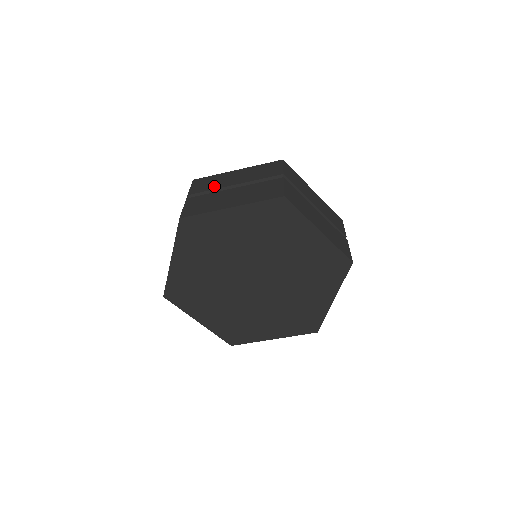
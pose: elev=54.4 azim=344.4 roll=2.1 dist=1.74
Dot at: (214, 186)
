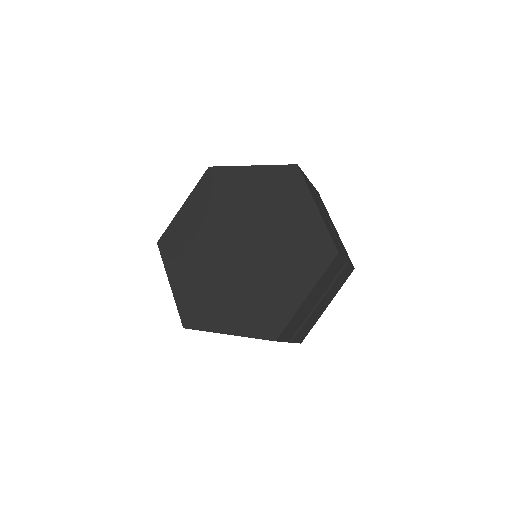
Dot at: occluded
